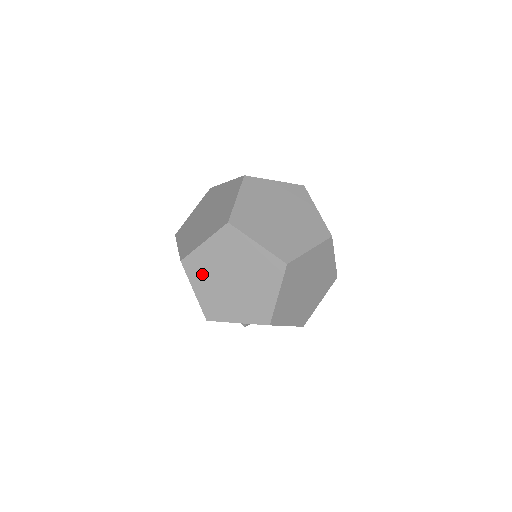
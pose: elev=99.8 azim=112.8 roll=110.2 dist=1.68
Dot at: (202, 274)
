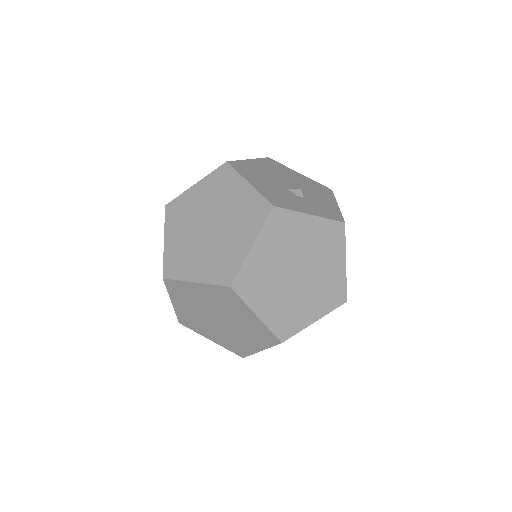
Dot at: (185, 298)
